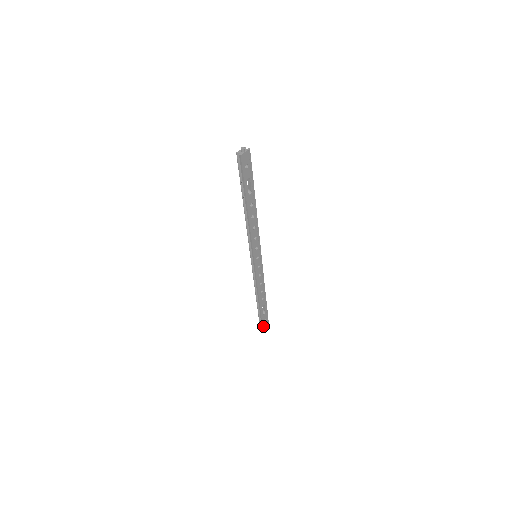
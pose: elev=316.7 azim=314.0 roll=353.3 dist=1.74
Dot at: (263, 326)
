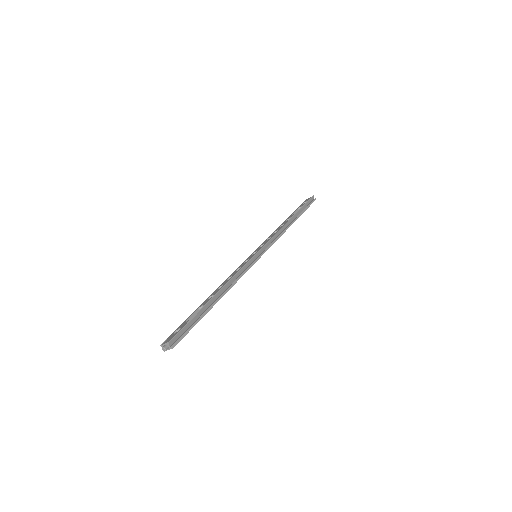
Dot at: occluded
